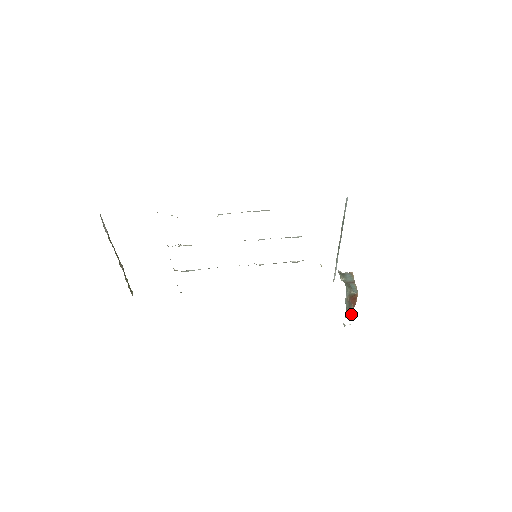
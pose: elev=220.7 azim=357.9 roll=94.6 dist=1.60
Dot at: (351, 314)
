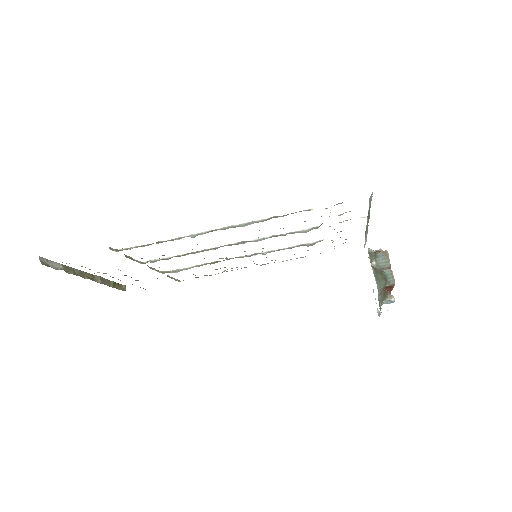
Dot at: (387, 302)
